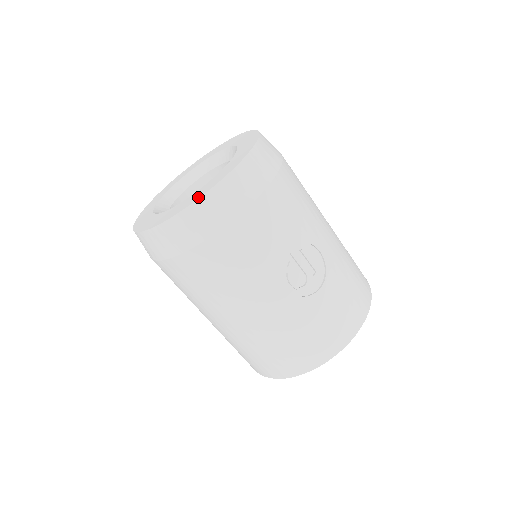
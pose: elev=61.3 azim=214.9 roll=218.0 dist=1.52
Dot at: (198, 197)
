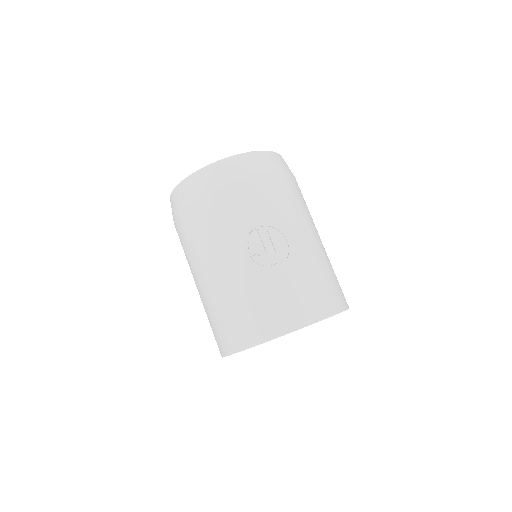
Dot at: (204, 168)
